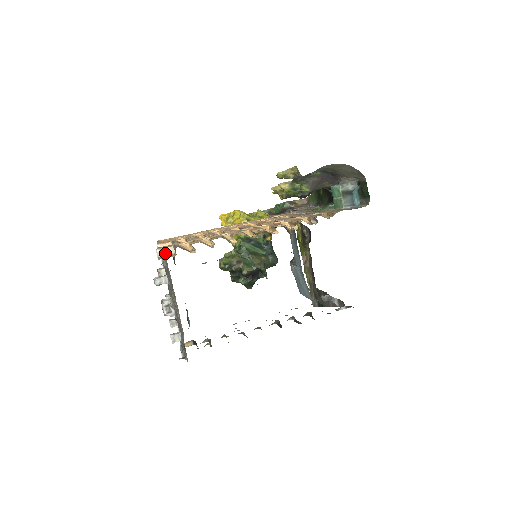
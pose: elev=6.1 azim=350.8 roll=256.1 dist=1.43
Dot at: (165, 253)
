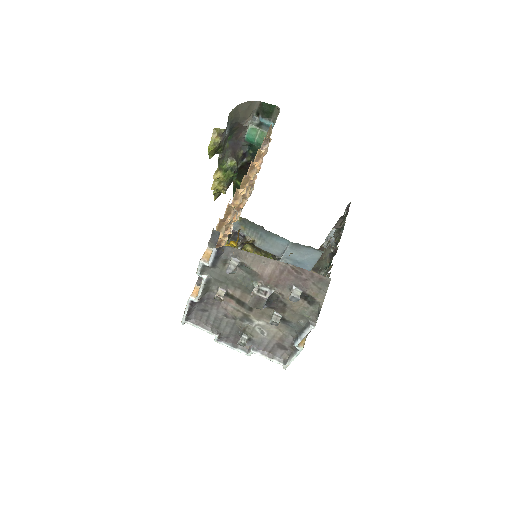
Dot at: (208, 257)
